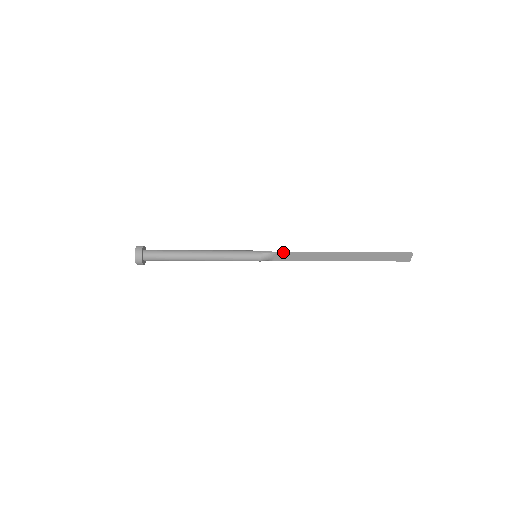
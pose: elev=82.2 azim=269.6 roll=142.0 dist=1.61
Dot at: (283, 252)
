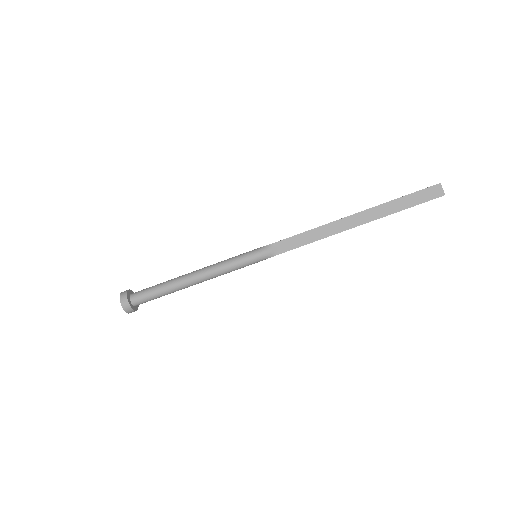
Dot at: (285, 239)
